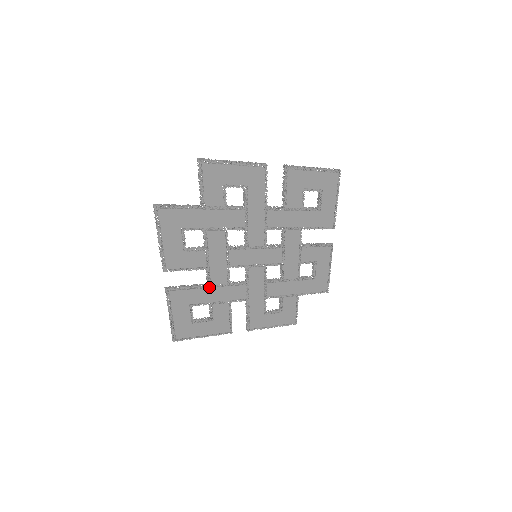
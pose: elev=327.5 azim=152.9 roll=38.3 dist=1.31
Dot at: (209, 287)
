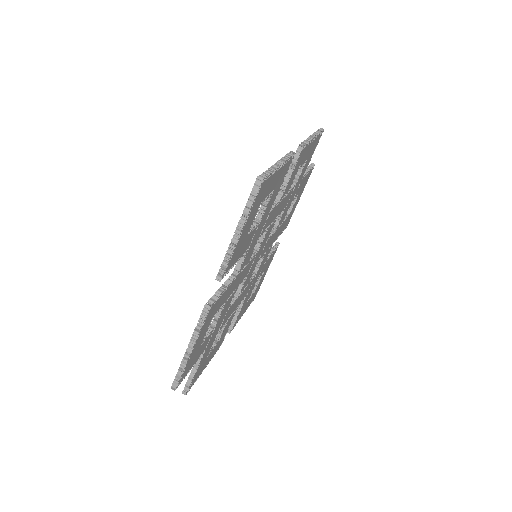
Dot at: (248, 293)
